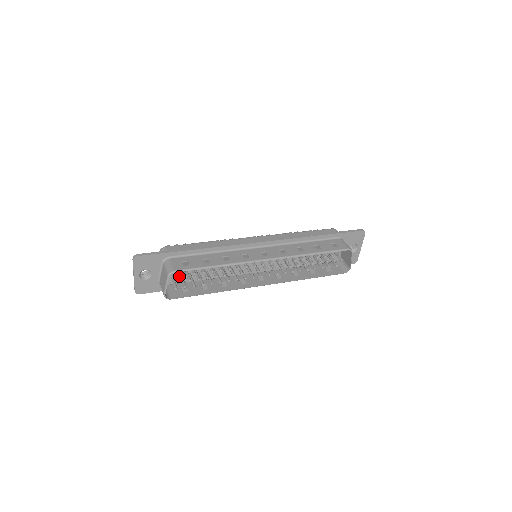
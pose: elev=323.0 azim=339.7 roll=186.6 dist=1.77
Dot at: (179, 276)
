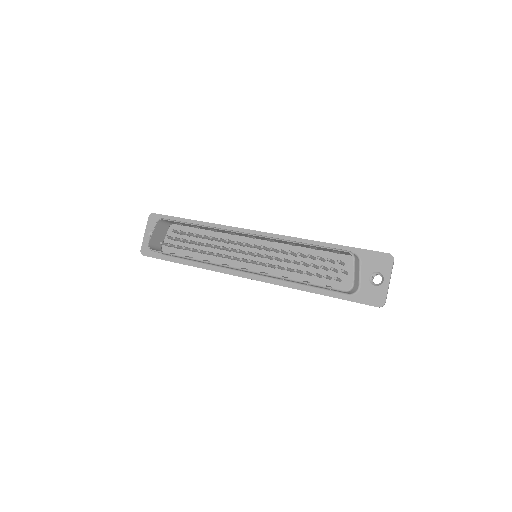
Dot at: occluded
